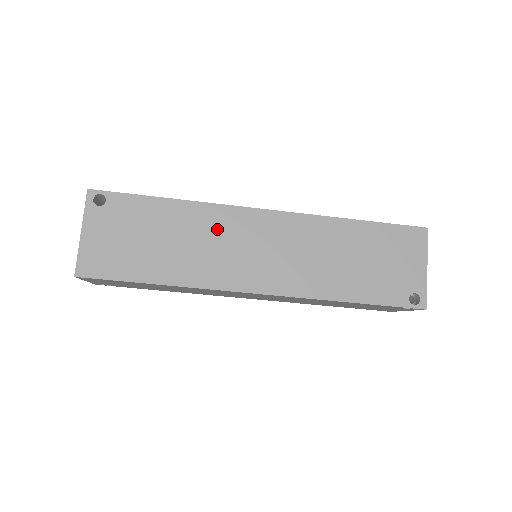
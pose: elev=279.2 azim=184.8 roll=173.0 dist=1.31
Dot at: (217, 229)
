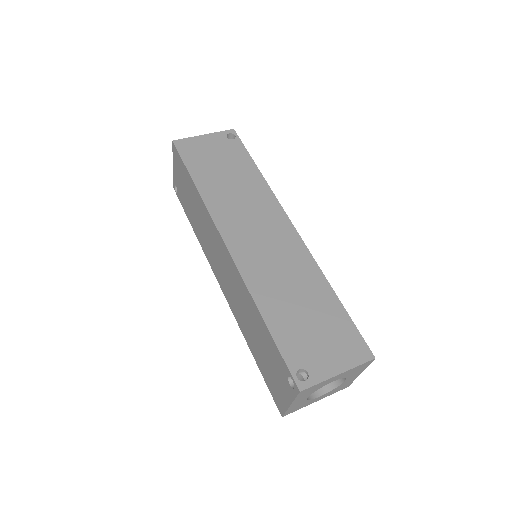
Dot at: (257, 202)
